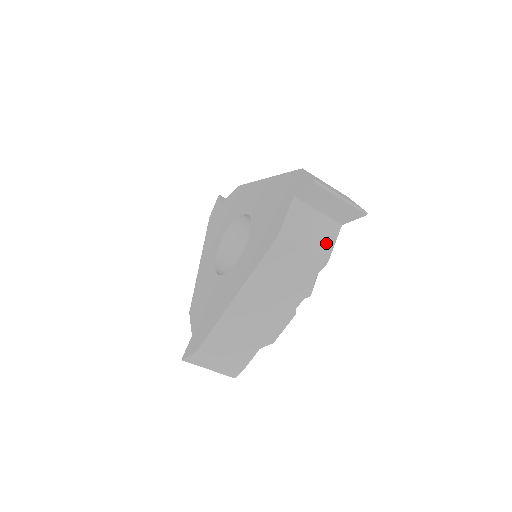
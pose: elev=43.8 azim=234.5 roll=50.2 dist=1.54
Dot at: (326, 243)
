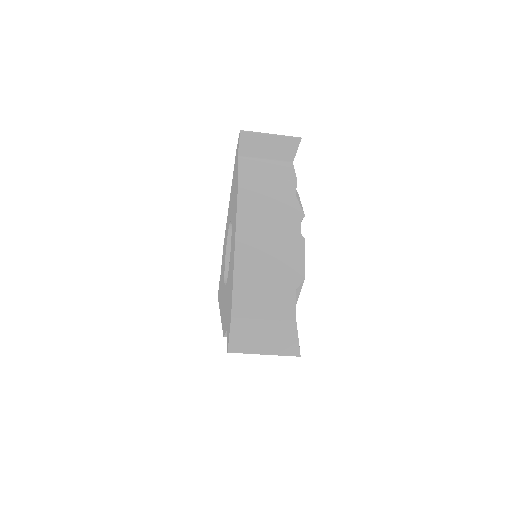
Dot at: (286, 172)
